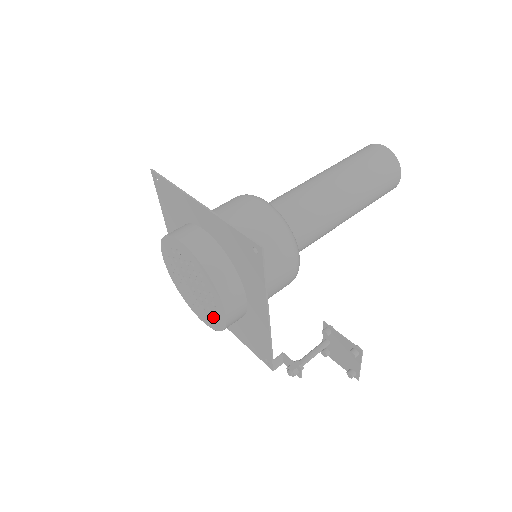
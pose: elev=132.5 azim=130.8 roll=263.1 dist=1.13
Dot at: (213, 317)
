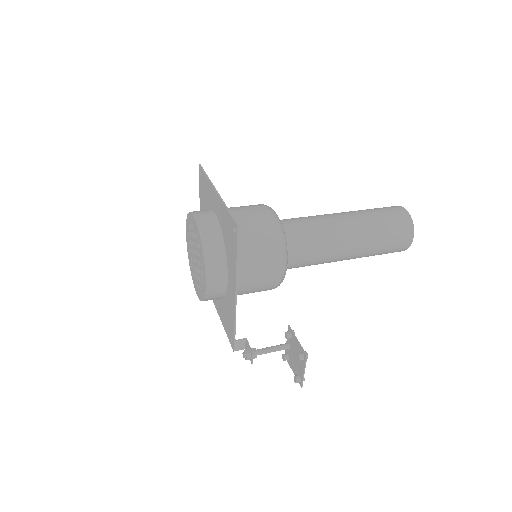
Dot at: (201, 287)
